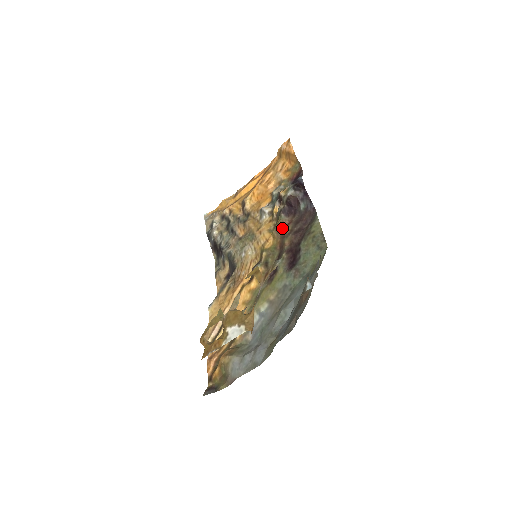
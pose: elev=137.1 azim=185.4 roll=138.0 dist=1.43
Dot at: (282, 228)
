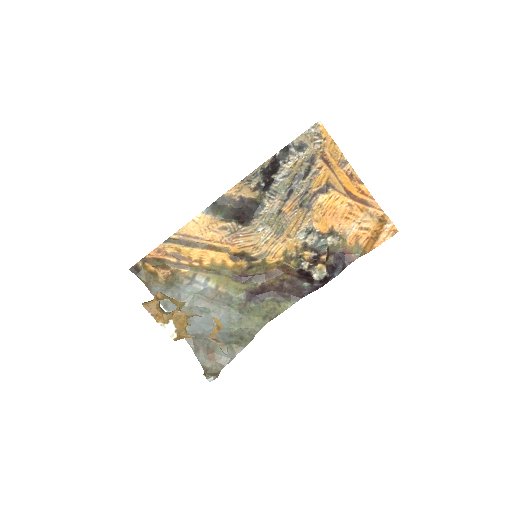
Dot at: (286, 271)
